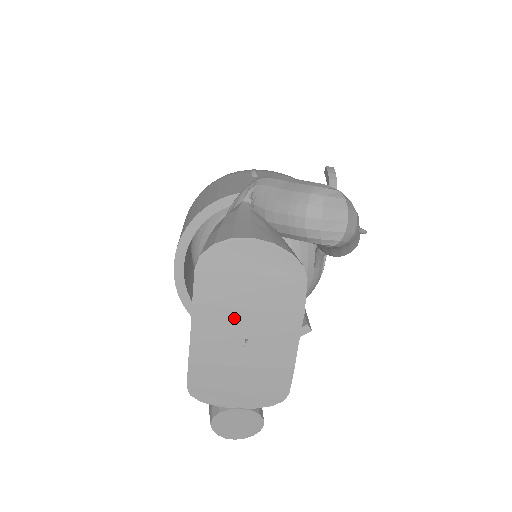
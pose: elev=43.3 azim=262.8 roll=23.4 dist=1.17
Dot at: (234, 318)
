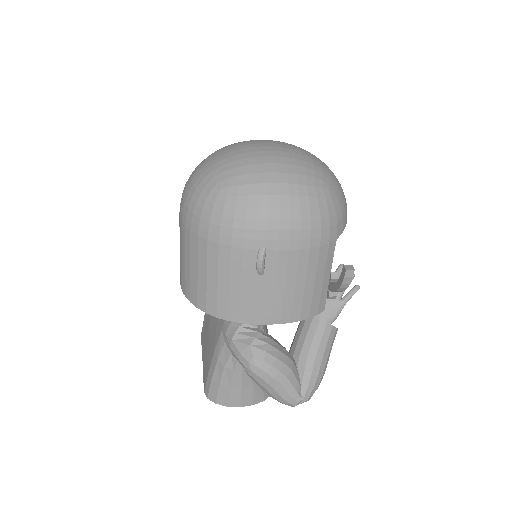
Dot at: occluded
